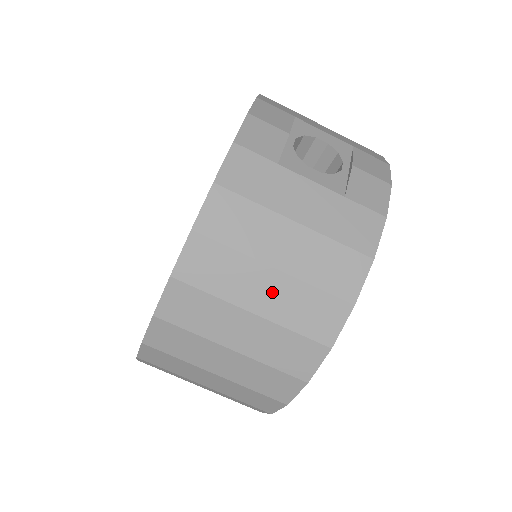
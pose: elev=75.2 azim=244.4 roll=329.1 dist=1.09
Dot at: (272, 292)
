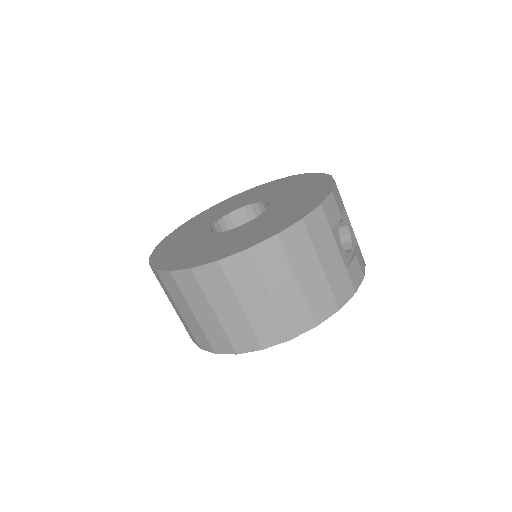
Dot at: (287, 293)
